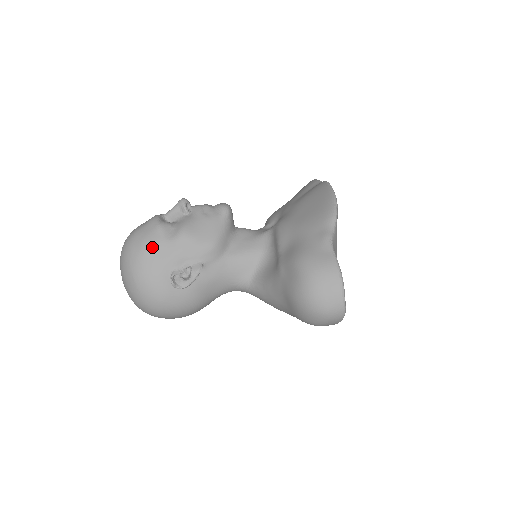
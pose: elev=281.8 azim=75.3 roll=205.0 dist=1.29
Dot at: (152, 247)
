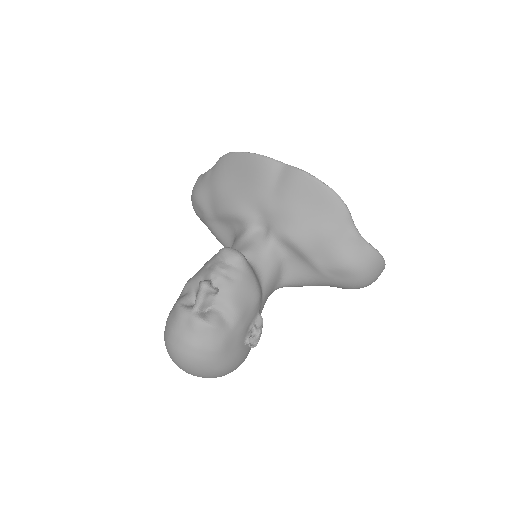
Dot at: (224, 345)
